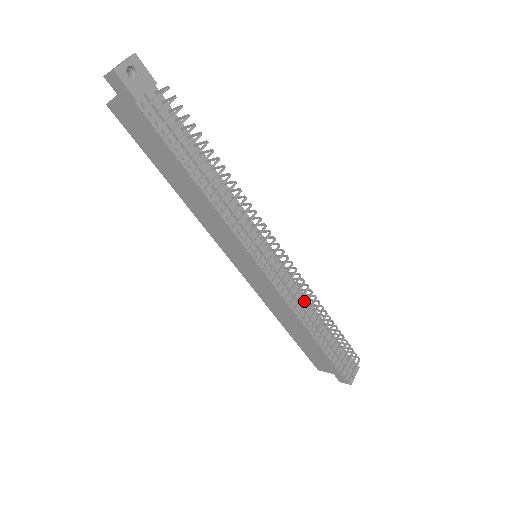
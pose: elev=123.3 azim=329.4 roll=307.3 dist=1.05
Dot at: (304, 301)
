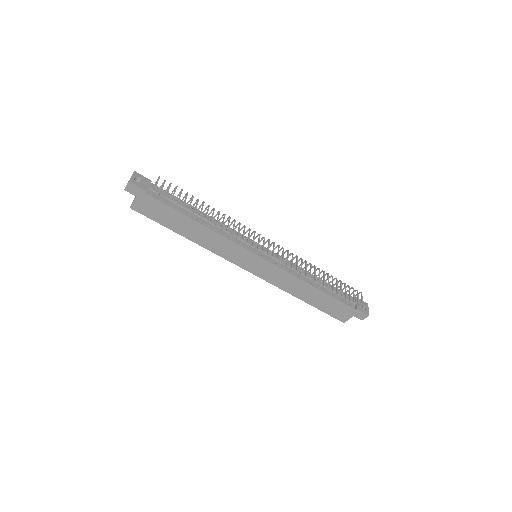
Dot at: (302, 271)
